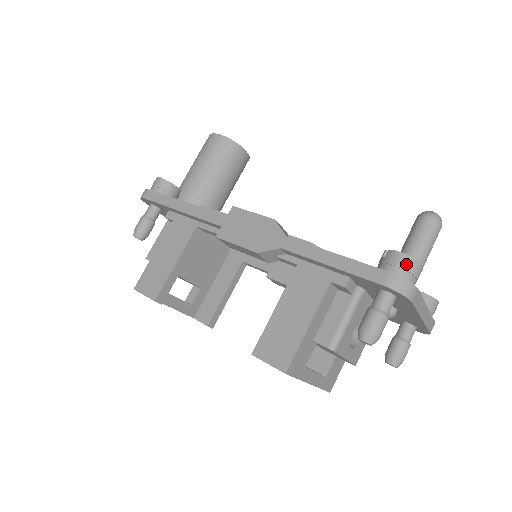
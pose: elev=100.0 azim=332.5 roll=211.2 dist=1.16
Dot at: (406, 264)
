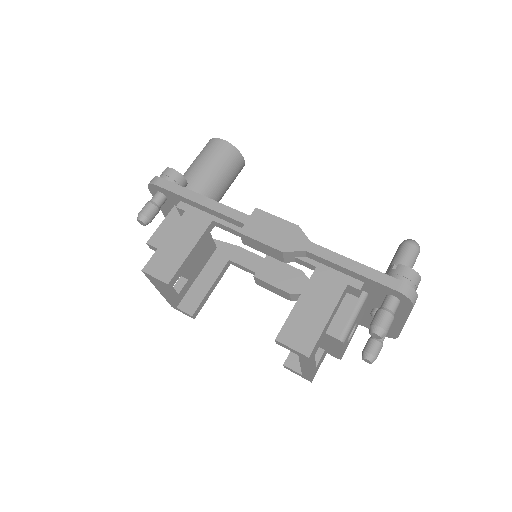
Dot at: (413, 277)
